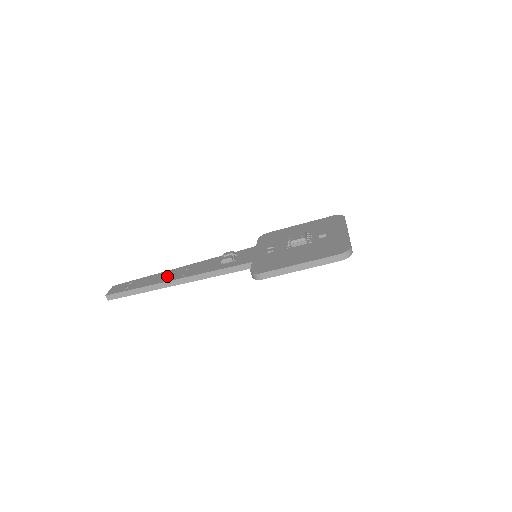
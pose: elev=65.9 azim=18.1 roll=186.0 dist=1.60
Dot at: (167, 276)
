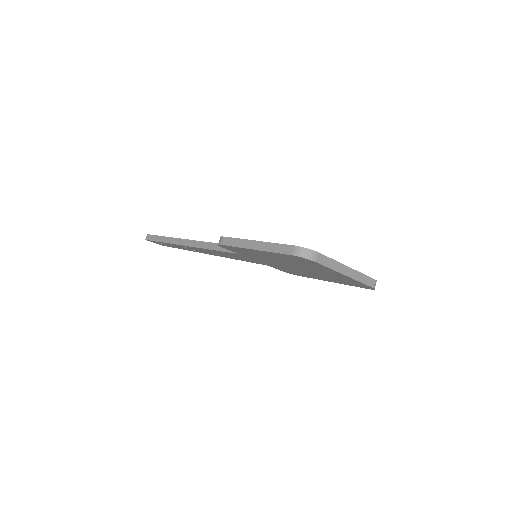
Dot at: occluded
